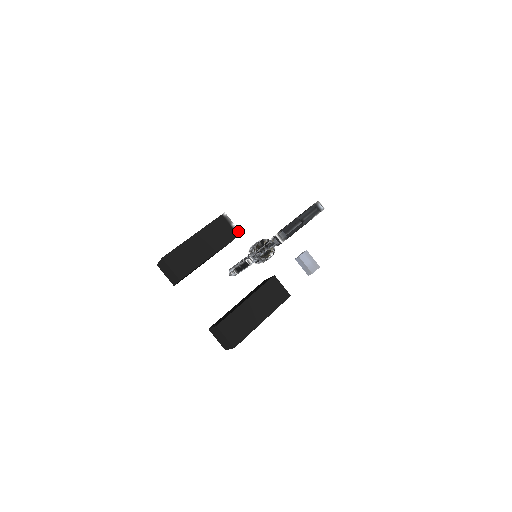
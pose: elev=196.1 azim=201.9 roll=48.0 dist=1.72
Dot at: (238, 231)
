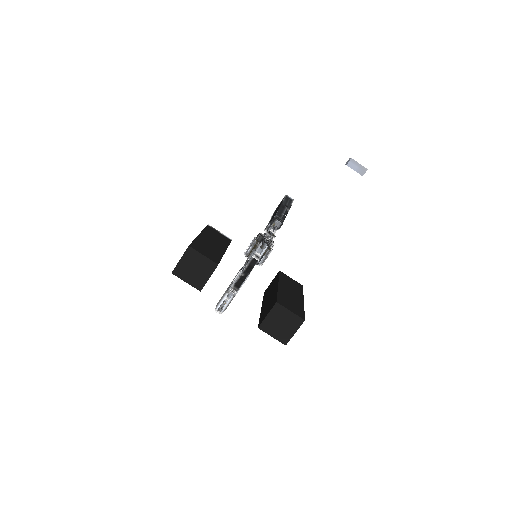
Dot at: (228, 238)
